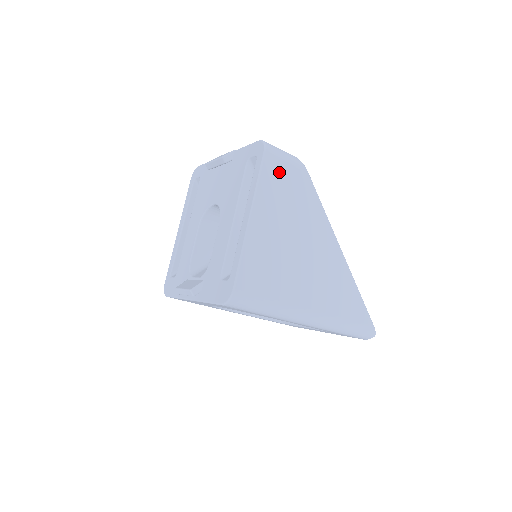
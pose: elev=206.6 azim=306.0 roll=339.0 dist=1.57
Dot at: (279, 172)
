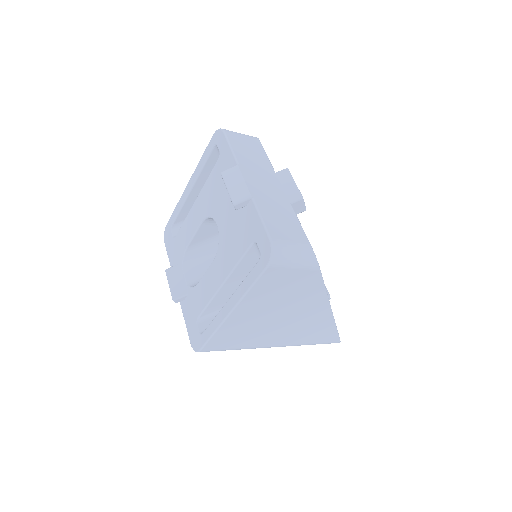
Dot at: (280, 278)
